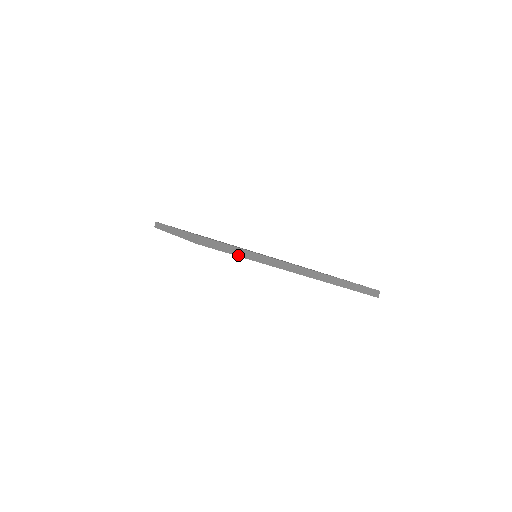
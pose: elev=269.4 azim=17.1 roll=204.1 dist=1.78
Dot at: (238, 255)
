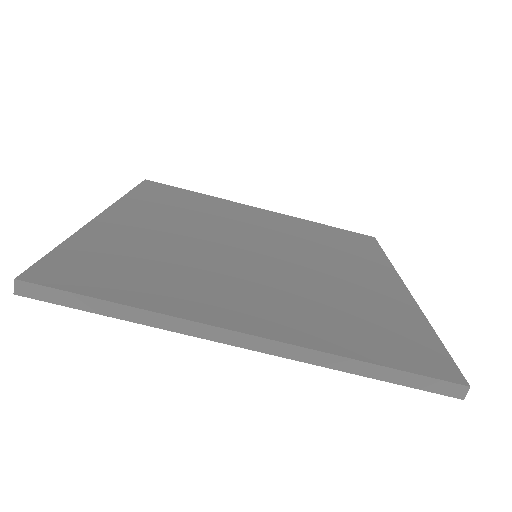
Dot at: (104, 313)
